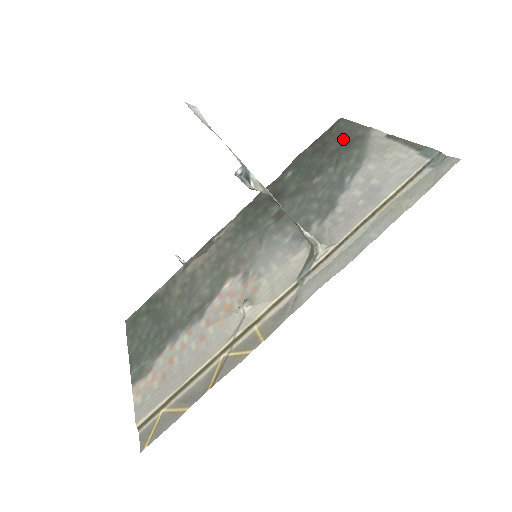
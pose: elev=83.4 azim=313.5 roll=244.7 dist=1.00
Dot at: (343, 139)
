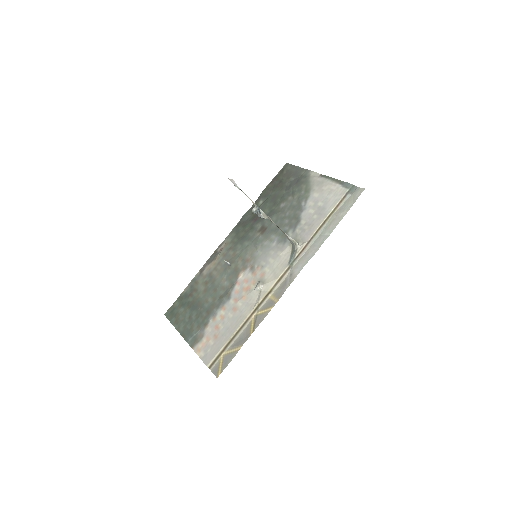
Dot at: (293, 178)
